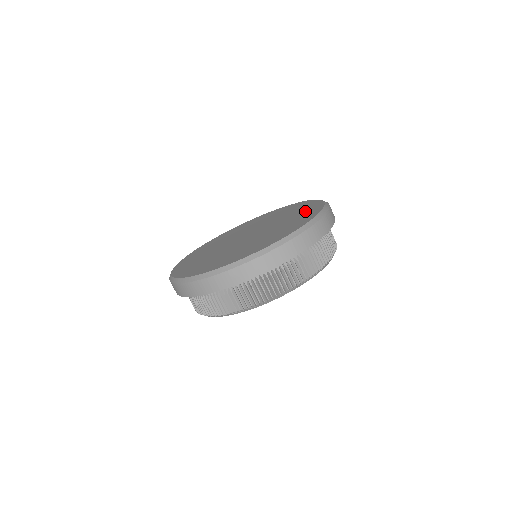
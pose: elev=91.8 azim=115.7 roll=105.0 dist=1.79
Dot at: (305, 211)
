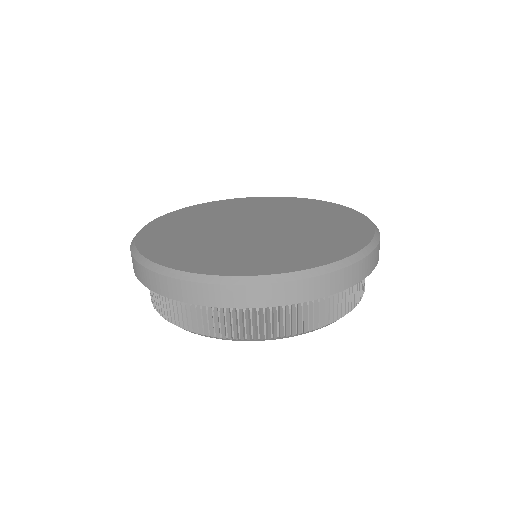
Dot at: (345, 227)
